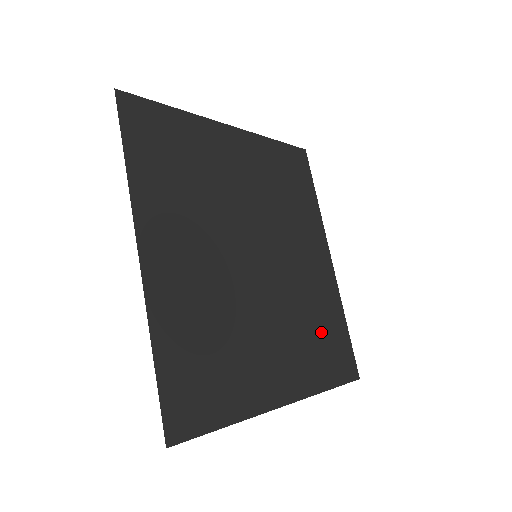
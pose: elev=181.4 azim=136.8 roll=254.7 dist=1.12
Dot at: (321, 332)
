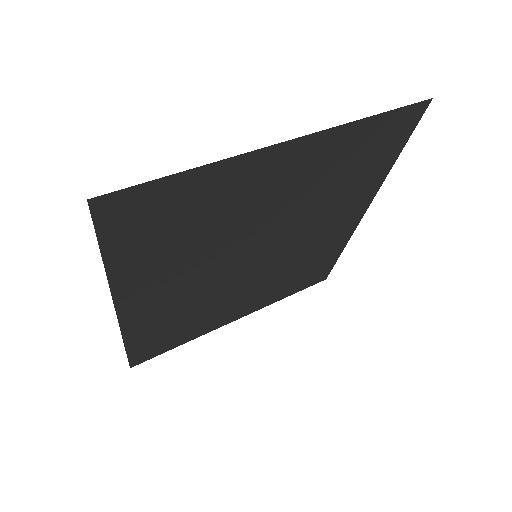
Dot at: (304, 271)
